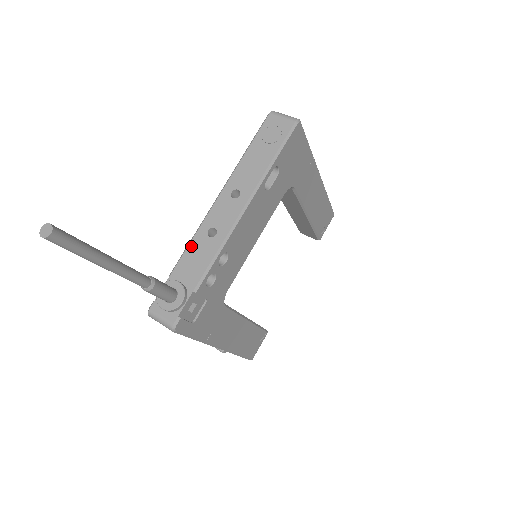
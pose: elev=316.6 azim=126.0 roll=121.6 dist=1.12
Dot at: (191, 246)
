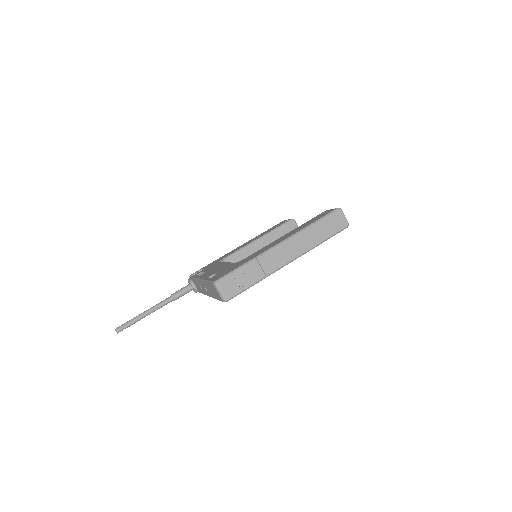
Dot at: (195, 281)
